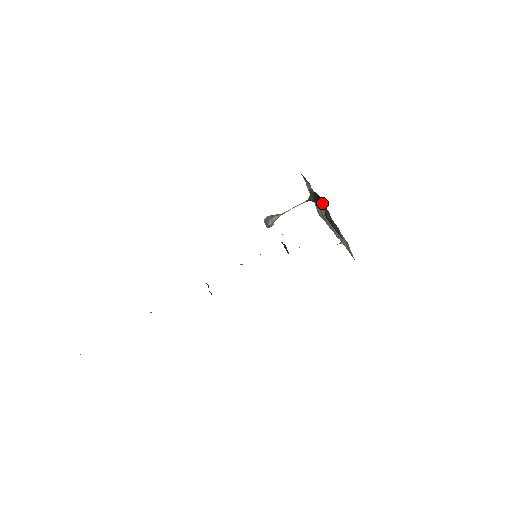
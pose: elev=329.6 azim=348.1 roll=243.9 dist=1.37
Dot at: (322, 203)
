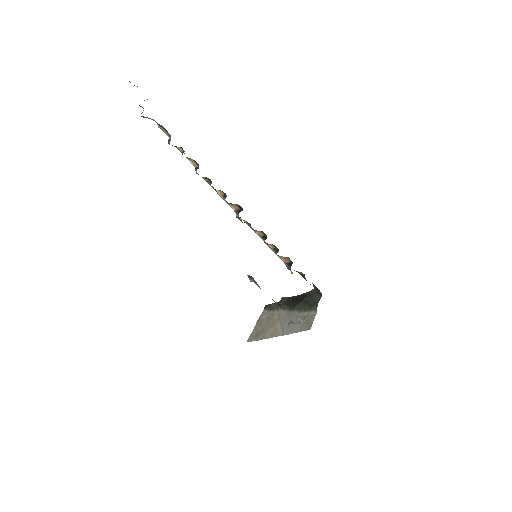
Dot at: (298, 300)
